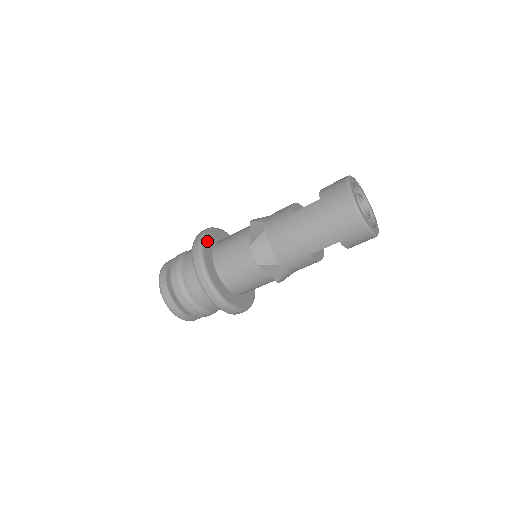
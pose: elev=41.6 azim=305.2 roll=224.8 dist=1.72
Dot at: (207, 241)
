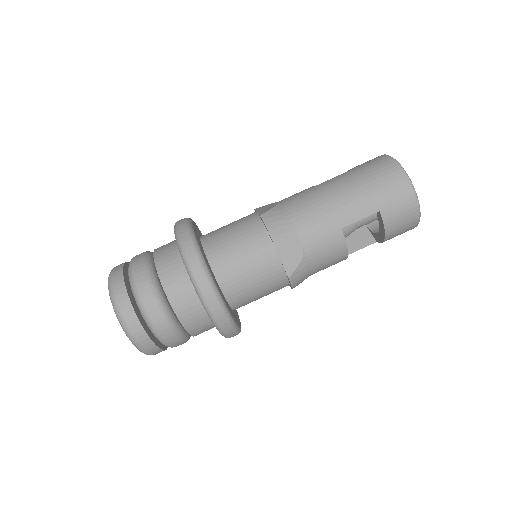
Dot at: (194, 225)
